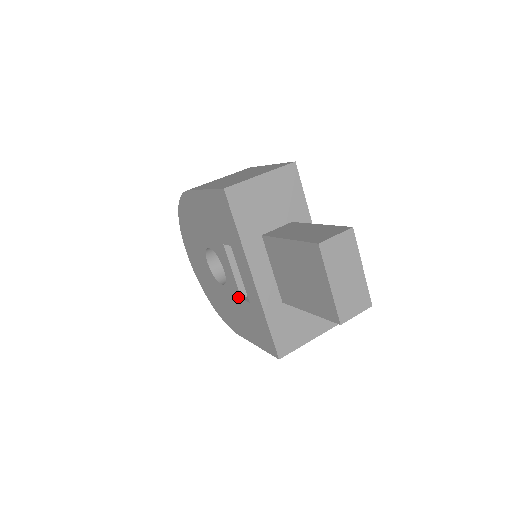
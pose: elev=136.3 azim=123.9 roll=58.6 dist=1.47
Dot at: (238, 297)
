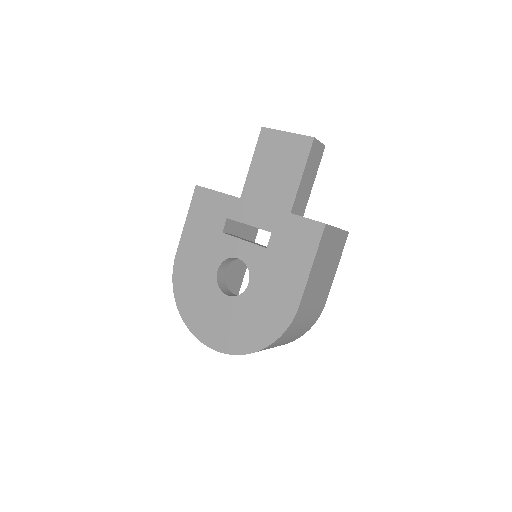
Dot at: (264, 254)
